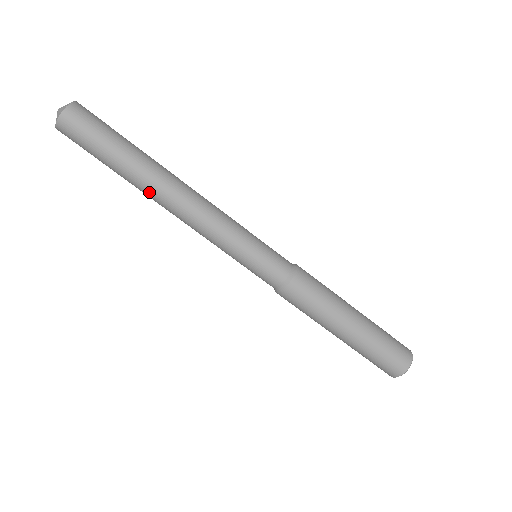
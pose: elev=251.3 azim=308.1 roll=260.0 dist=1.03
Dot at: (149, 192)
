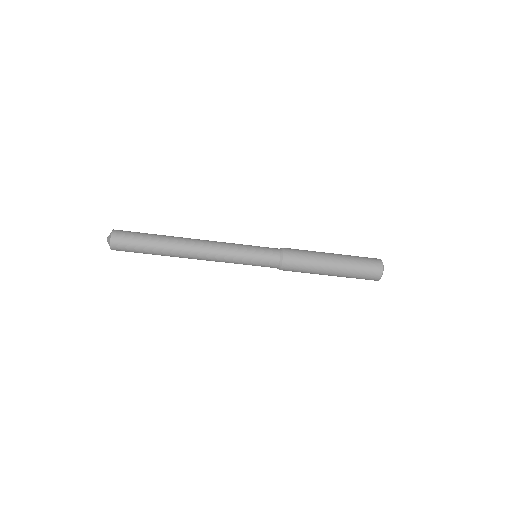
Dot at: occluded
